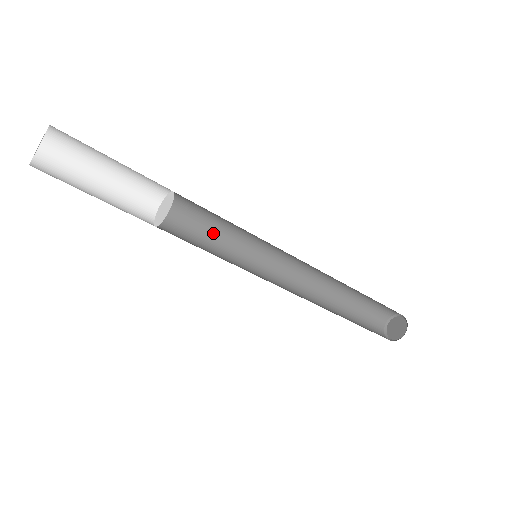
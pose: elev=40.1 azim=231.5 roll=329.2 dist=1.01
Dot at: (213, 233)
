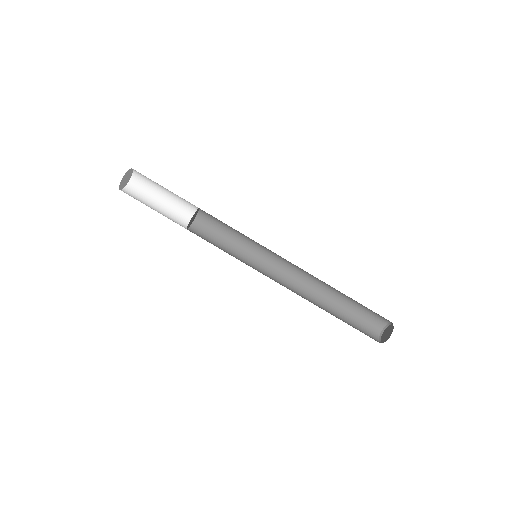
Dot at: (223, 250)
